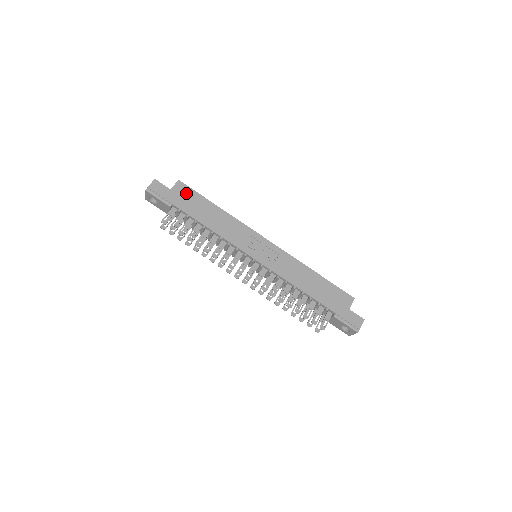
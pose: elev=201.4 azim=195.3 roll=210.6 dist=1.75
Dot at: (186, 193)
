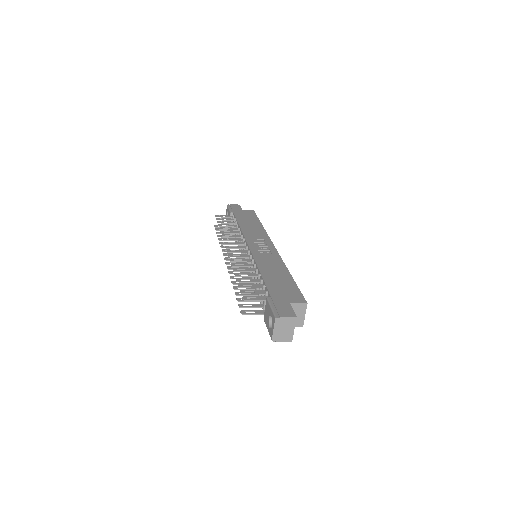
Dot at: (250, 214)
